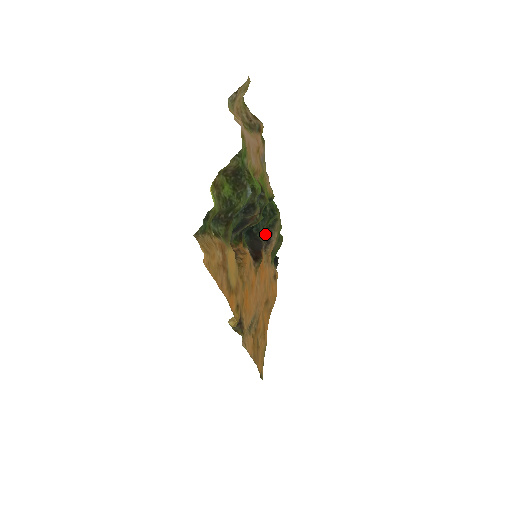
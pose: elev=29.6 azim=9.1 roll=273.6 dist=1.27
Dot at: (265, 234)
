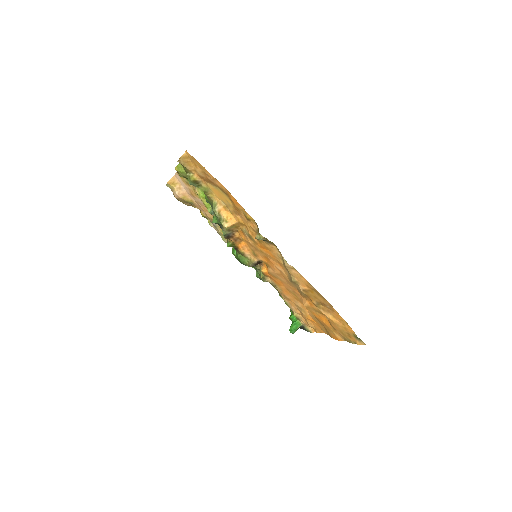
Dot at: occluded
